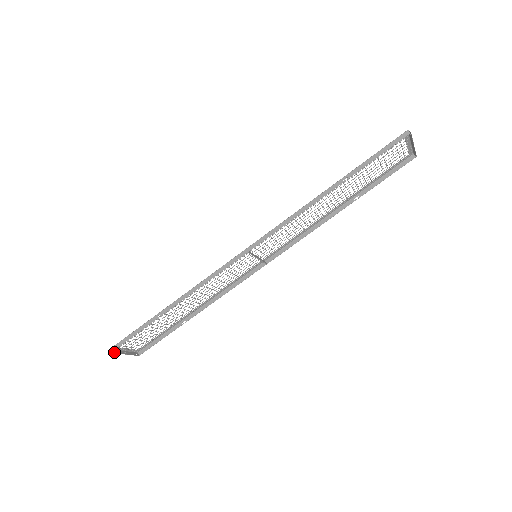
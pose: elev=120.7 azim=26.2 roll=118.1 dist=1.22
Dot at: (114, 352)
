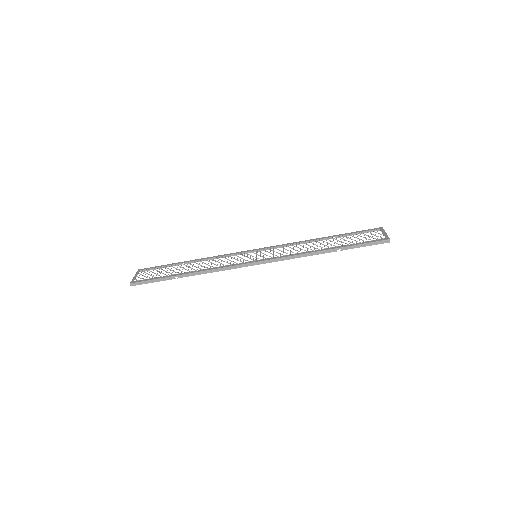
Dot at: (131, 284)
